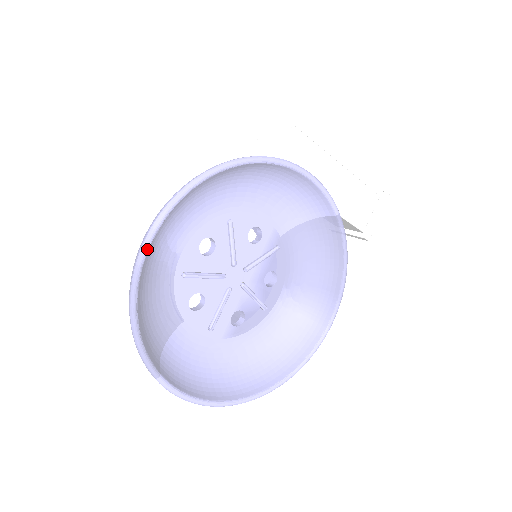
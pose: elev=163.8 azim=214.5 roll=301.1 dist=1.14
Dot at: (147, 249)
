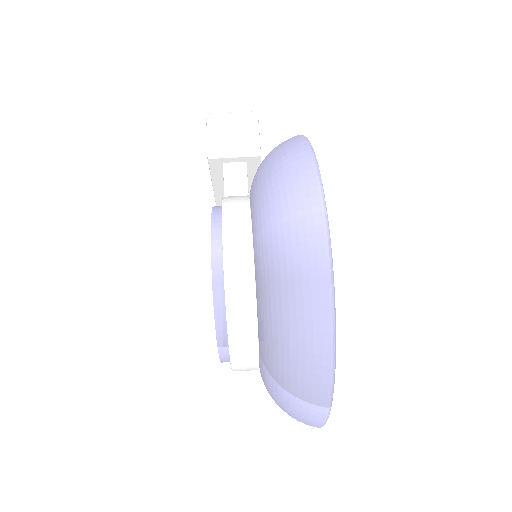
Dot at: (330, 238)
